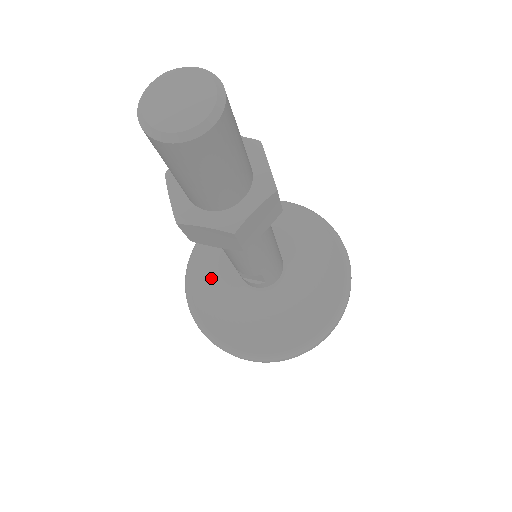
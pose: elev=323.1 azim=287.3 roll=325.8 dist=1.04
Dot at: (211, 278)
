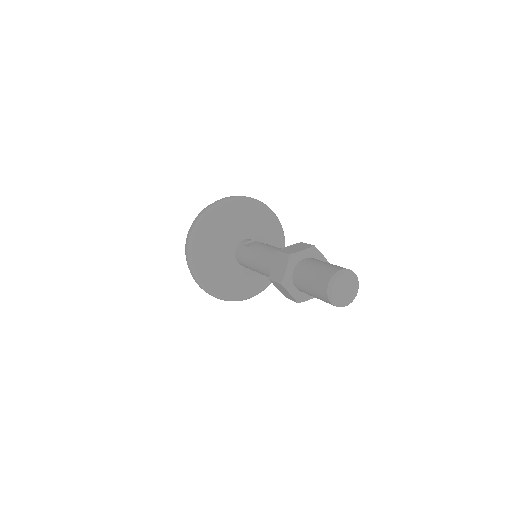
Dot at: (215, 271)
